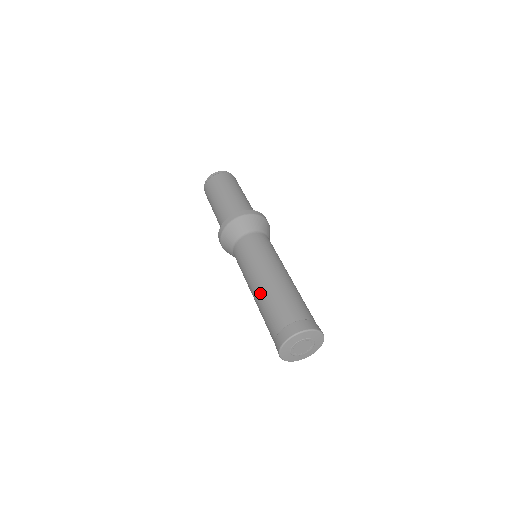
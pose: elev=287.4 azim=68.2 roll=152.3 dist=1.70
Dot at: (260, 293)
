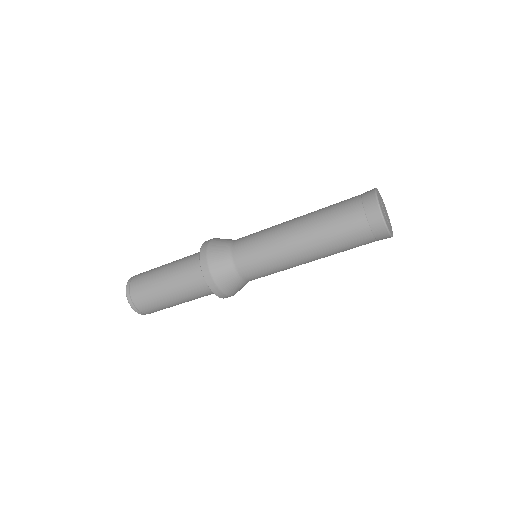
Dot at: (307, 222)
